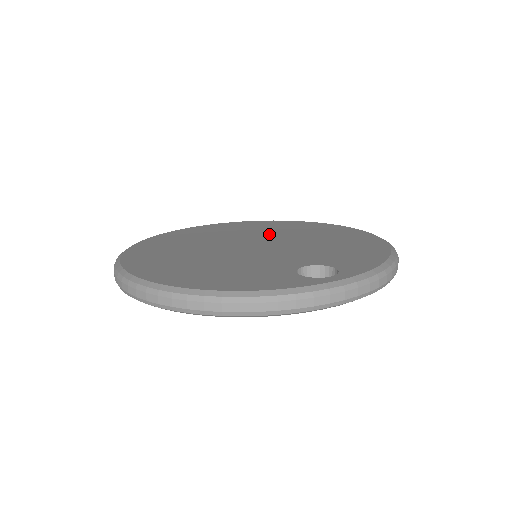
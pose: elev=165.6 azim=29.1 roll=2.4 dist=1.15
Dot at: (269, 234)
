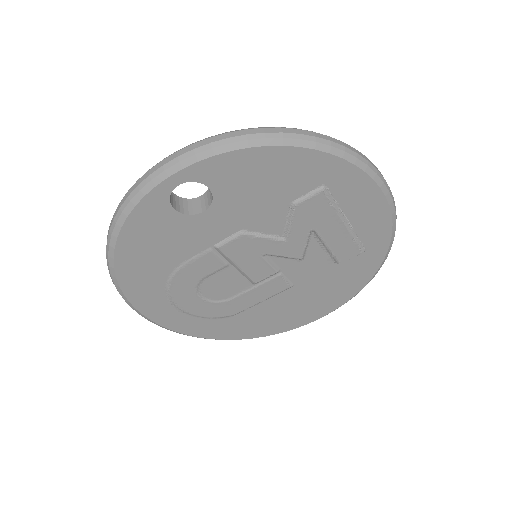
Dot at: occluded
